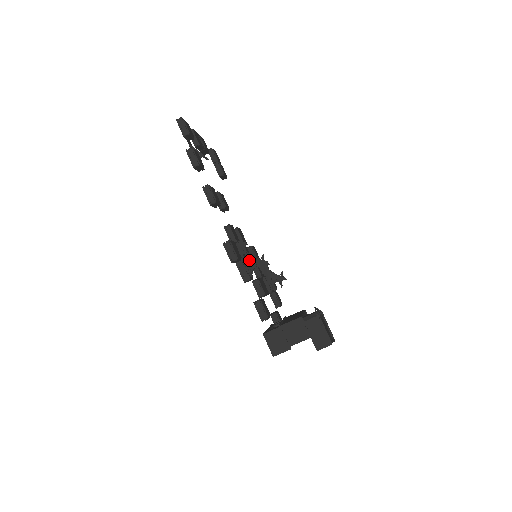
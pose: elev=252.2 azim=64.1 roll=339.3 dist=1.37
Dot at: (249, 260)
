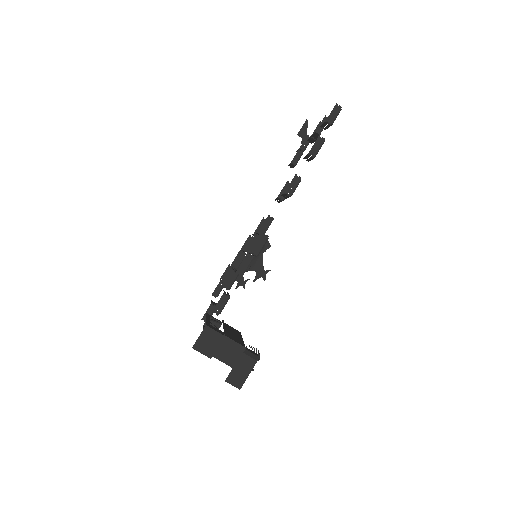
Dot at: (257, 261)
